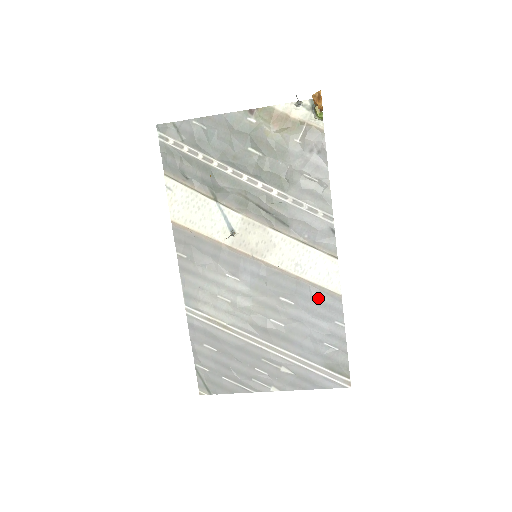
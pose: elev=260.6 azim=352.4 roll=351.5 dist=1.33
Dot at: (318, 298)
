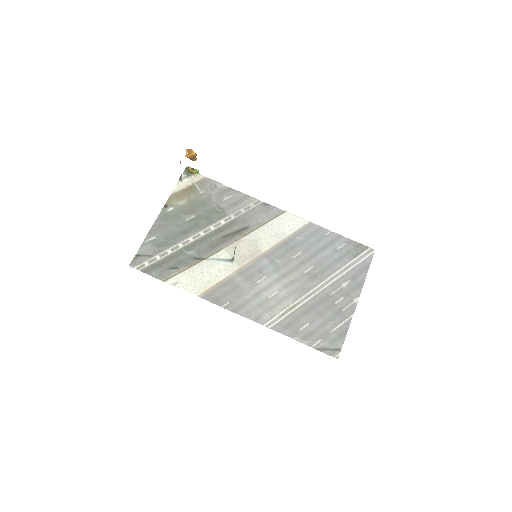
Dot at: (305, 236)
